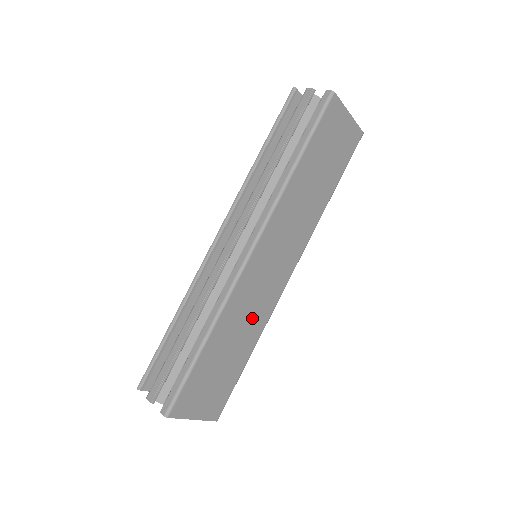
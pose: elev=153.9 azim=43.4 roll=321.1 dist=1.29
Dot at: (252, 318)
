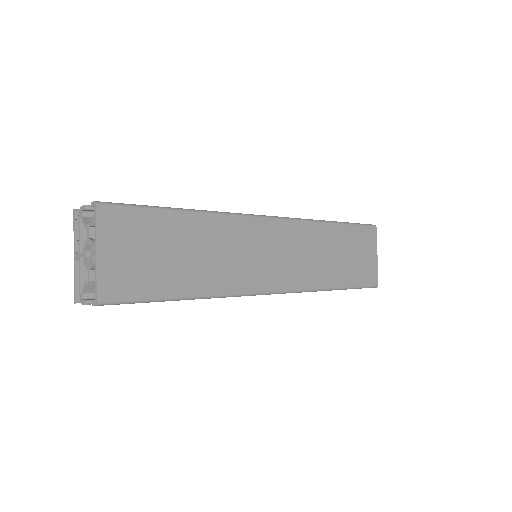
Dot at: (224, 265)
